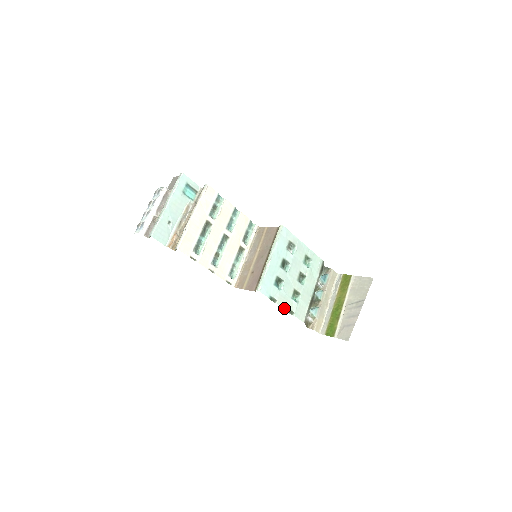
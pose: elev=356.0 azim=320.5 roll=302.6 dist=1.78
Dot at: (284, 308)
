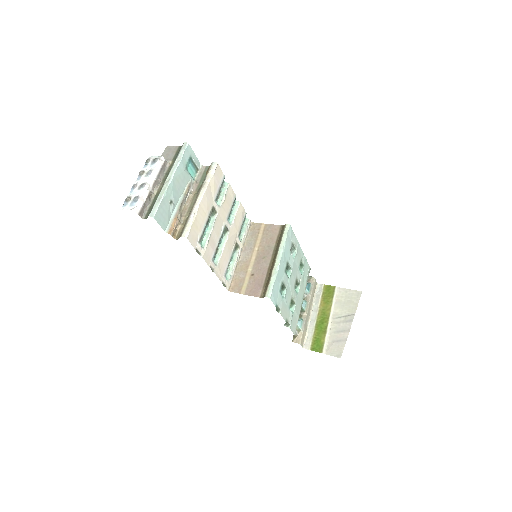
Dot at: (284, 319)
